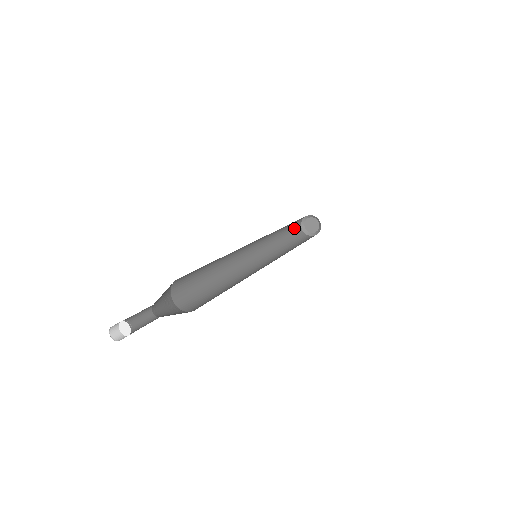
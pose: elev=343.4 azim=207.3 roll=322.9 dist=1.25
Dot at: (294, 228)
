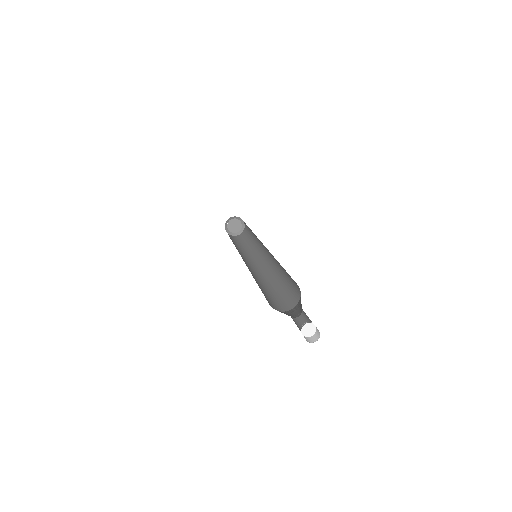
Dot at: occluded
